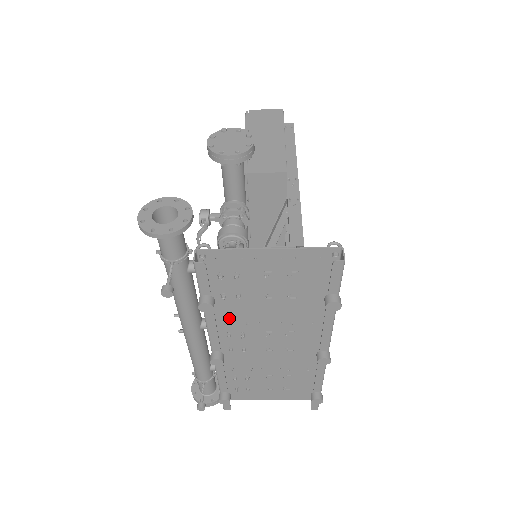
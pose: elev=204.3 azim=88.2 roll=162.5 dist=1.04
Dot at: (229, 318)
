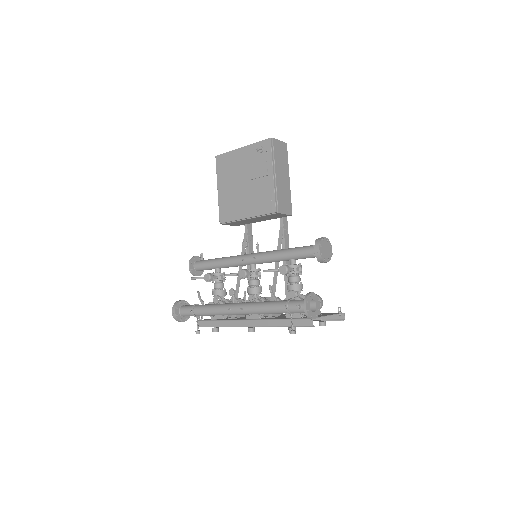
Dot at: occluded
